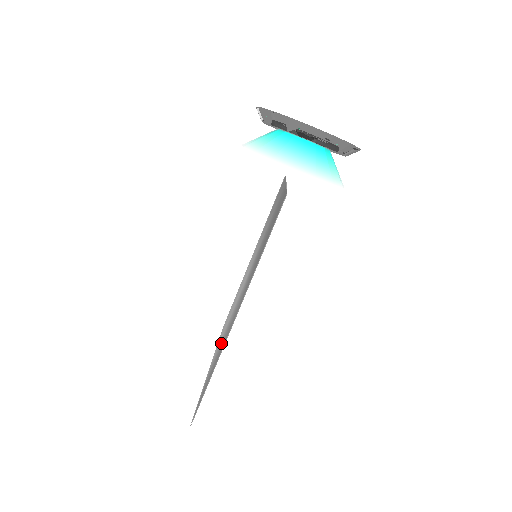
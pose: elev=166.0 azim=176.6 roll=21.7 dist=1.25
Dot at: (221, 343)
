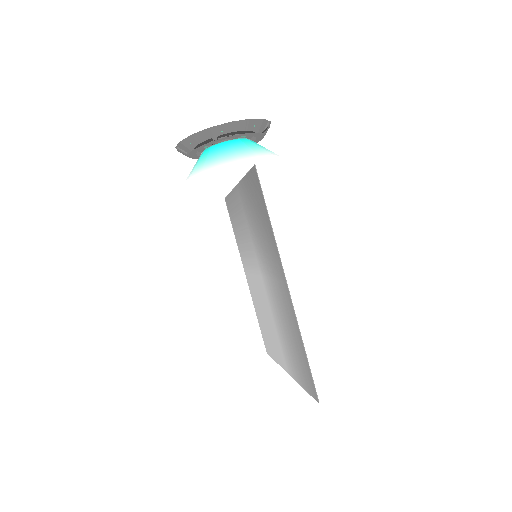
Dot at: (285, 333)
